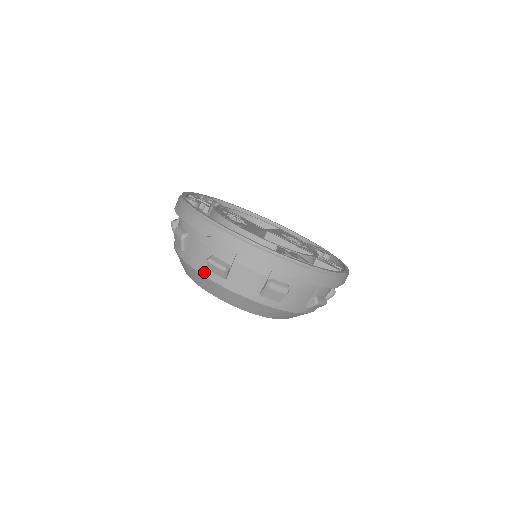
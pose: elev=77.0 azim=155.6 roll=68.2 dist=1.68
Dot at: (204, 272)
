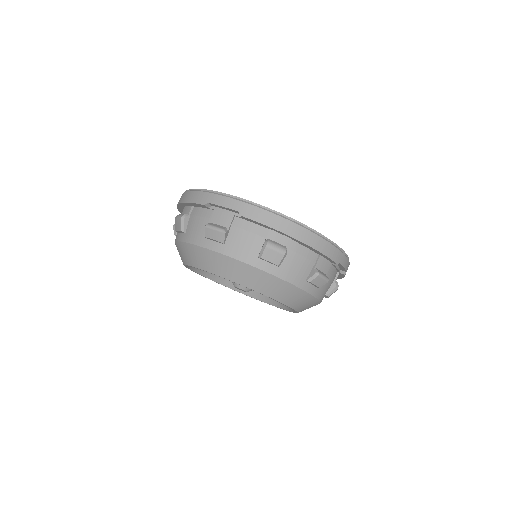
Dot at: (202, 243)
